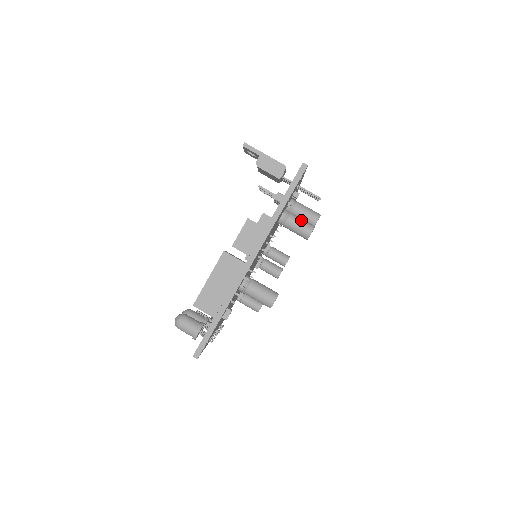
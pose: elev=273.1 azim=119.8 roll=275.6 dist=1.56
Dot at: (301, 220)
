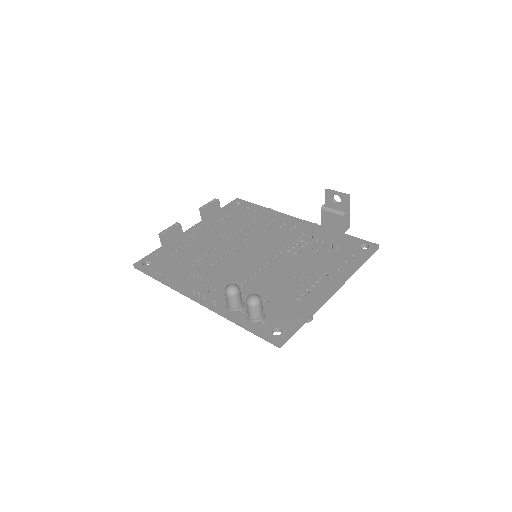
Dot at: occluded
